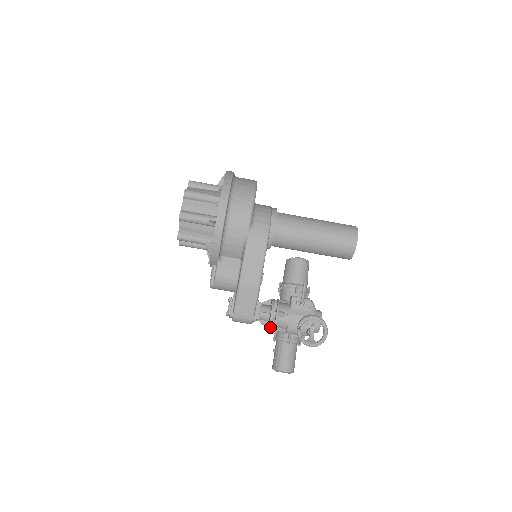
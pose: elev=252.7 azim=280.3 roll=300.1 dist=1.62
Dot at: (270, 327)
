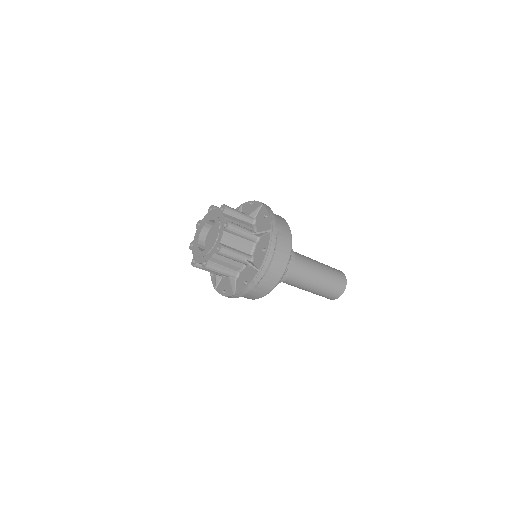
Dot at: occluded
